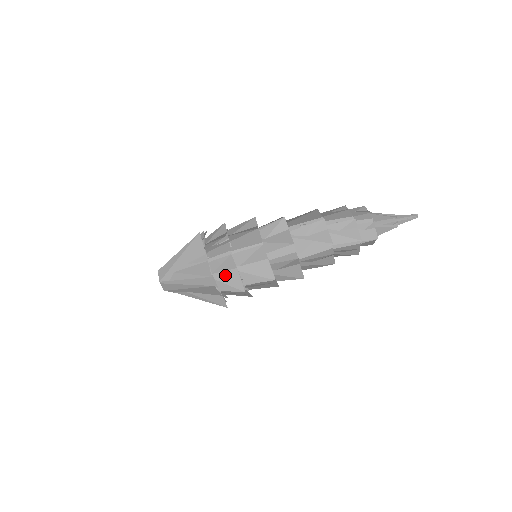
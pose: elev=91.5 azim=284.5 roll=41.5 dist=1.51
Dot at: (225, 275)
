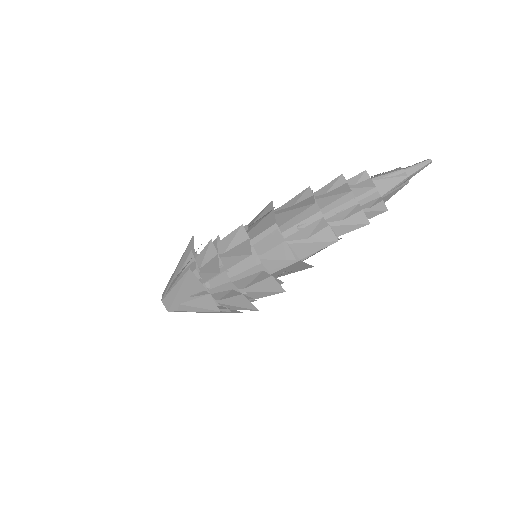
Dot at: (232, 300)
